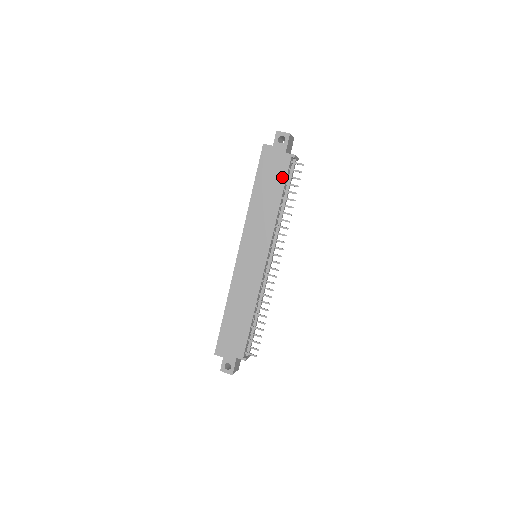
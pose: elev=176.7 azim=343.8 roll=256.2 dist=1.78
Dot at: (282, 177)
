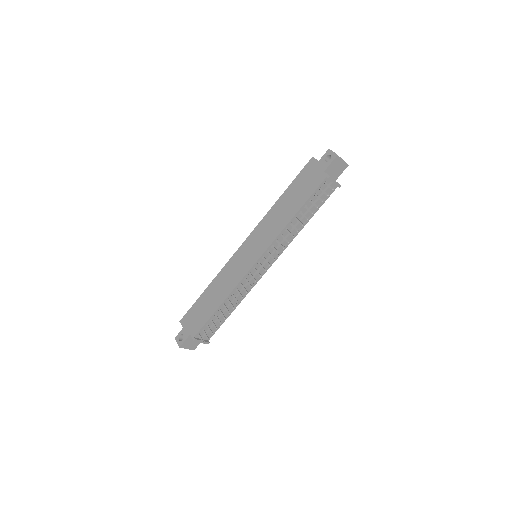
Dot at: (309, 192)
